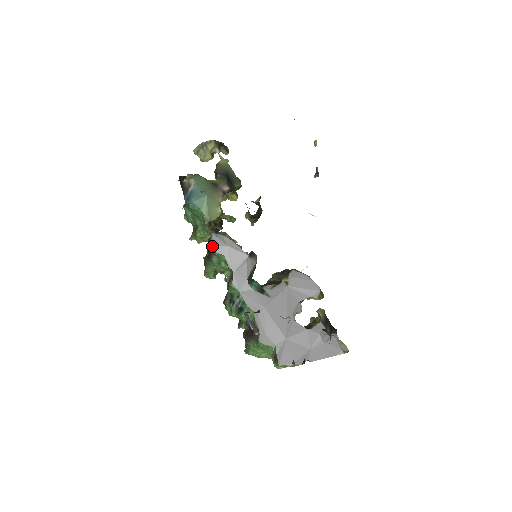
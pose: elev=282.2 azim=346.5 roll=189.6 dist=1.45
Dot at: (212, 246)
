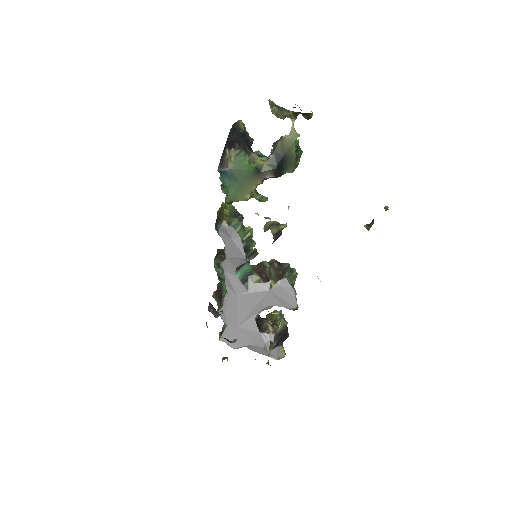
Dot at: (219, 229)
